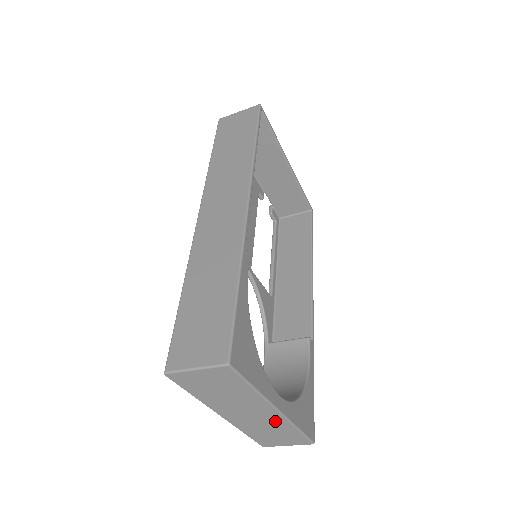
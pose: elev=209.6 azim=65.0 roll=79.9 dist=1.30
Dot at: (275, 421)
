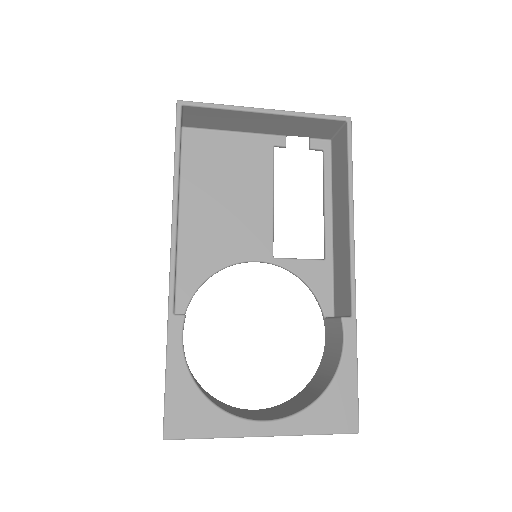
Dot at: occluded
